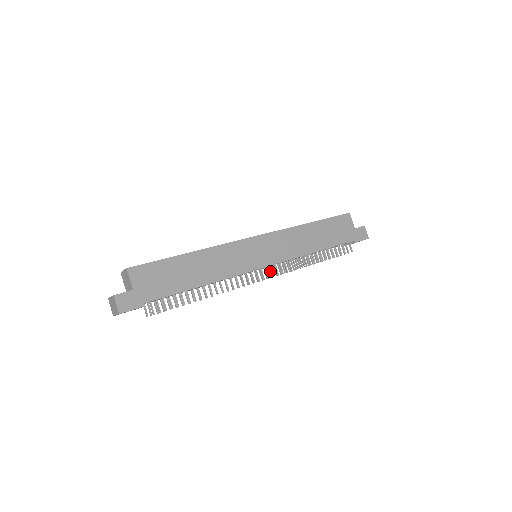
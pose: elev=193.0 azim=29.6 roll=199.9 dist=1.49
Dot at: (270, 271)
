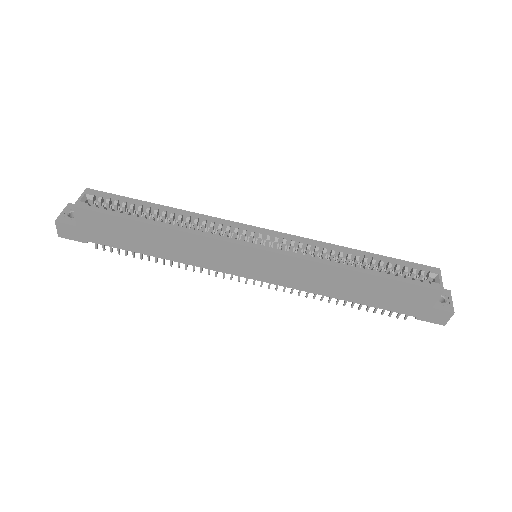
Dot at: occluded
